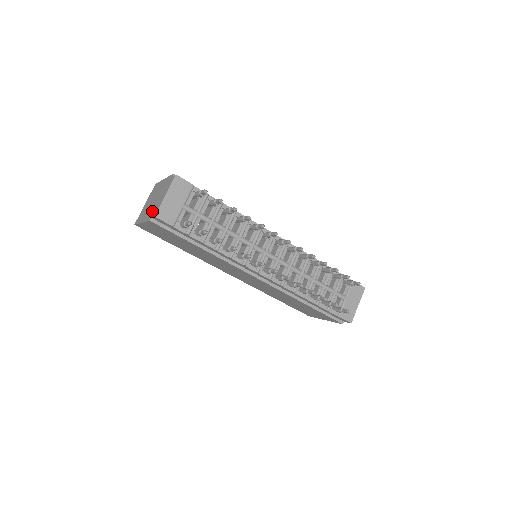
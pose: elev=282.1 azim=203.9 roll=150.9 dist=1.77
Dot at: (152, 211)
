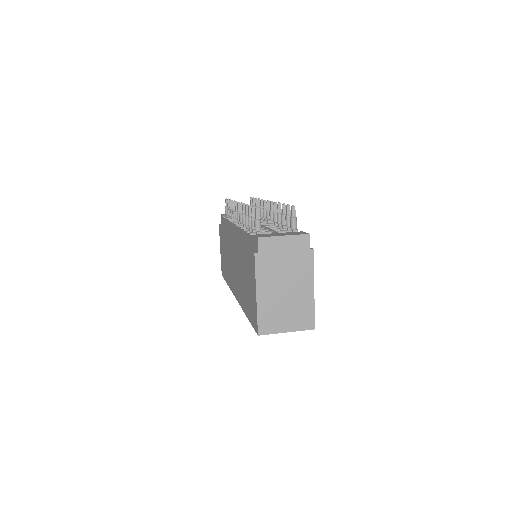
Dot at: occluded
